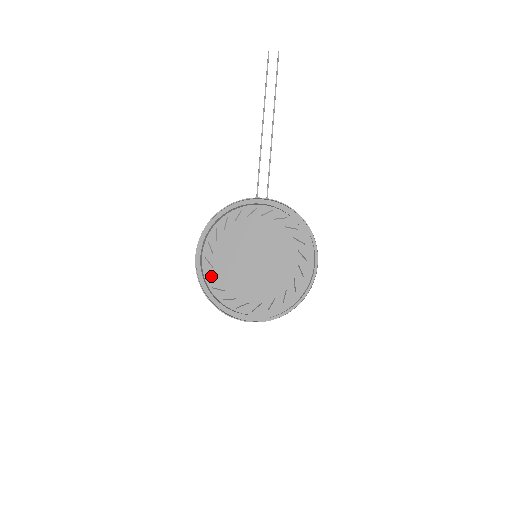
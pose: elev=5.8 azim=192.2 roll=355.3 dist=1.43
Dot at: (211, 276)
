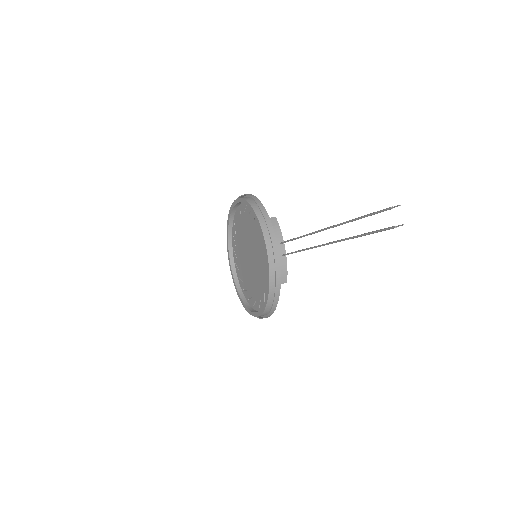
Dot at: (238, 217)
